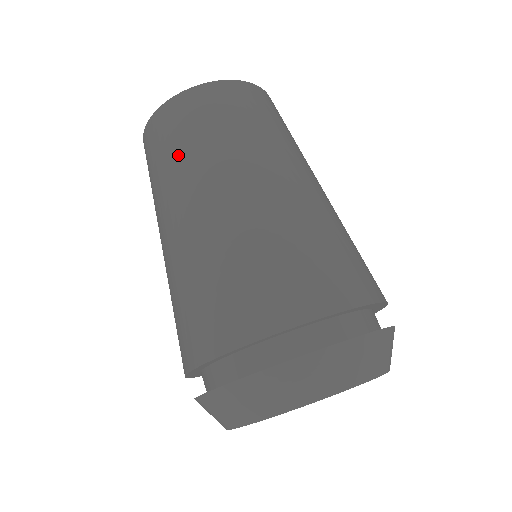
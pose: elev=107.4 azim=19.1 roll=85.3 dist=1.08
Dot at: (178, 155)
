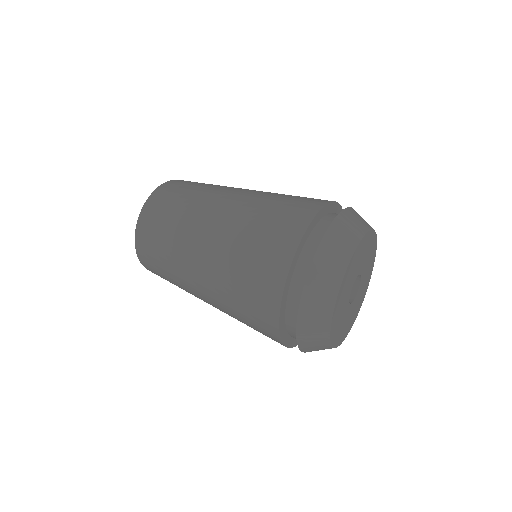
Dot at: (173, 221)
